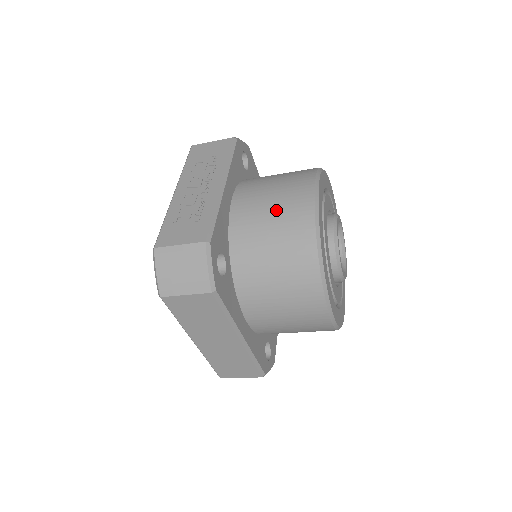
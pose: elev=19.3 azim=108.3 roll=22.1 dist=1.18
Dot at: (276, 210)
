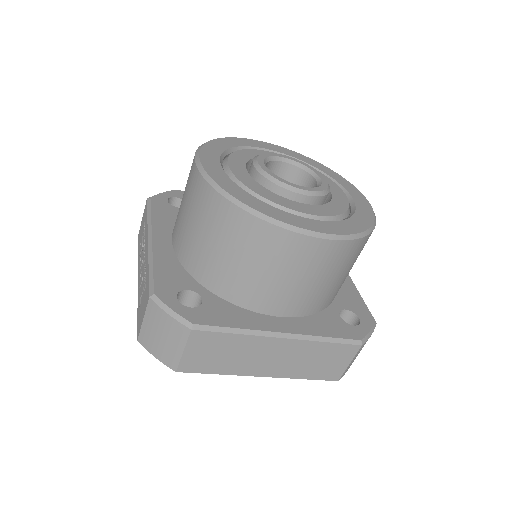
Dot at: (189, 212)
